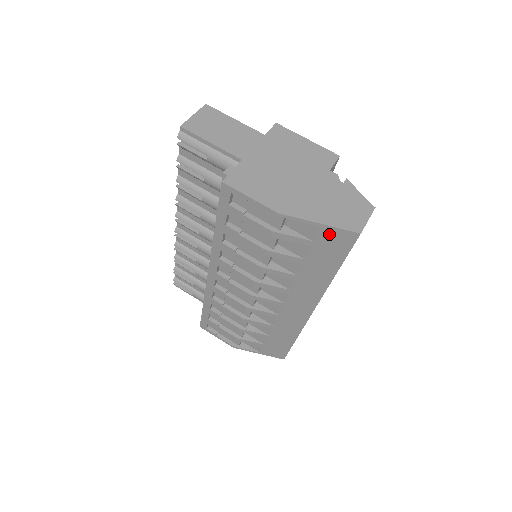
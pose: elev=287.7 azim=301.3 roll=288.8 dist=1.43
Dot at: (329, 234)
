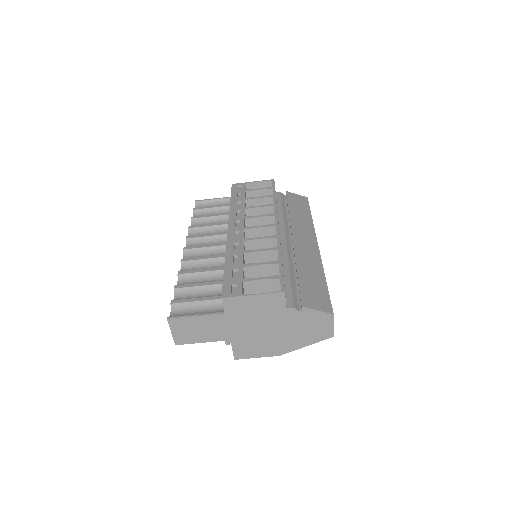
Dot at: occluded
